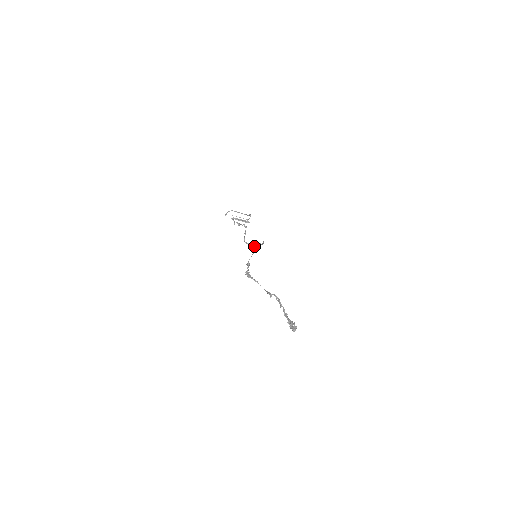
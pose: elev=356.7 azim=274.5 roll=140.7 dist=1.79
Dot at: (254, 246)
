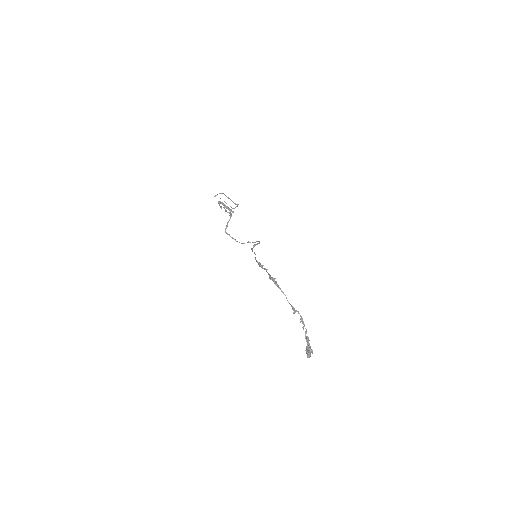
Dot at: occluded
